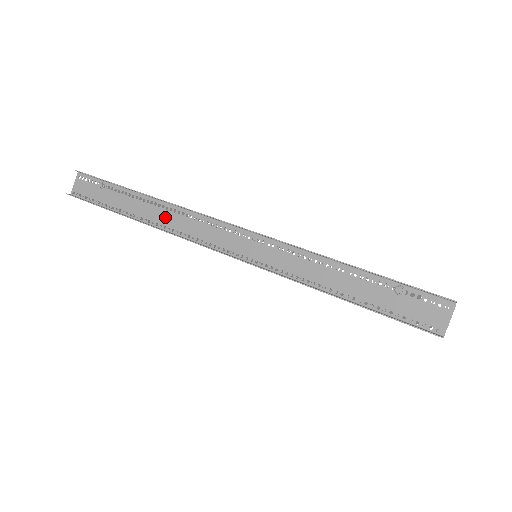
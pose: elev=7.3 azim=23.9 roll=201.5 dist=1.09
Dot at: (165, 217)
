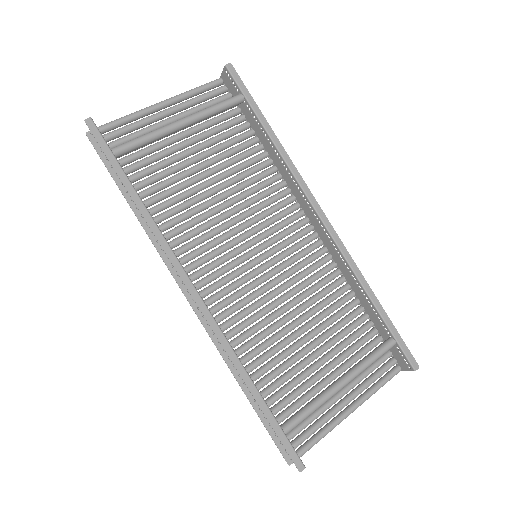
Dot at: occluded
